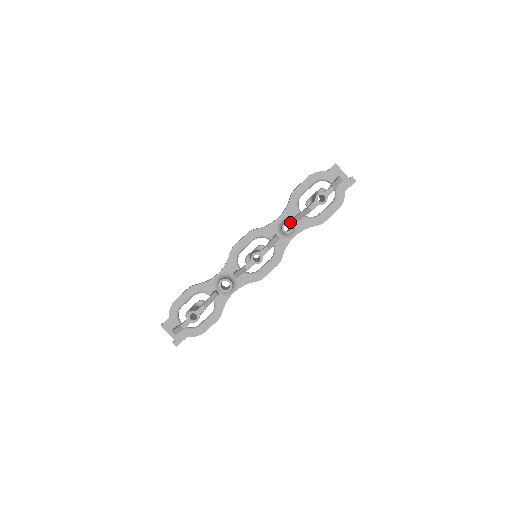
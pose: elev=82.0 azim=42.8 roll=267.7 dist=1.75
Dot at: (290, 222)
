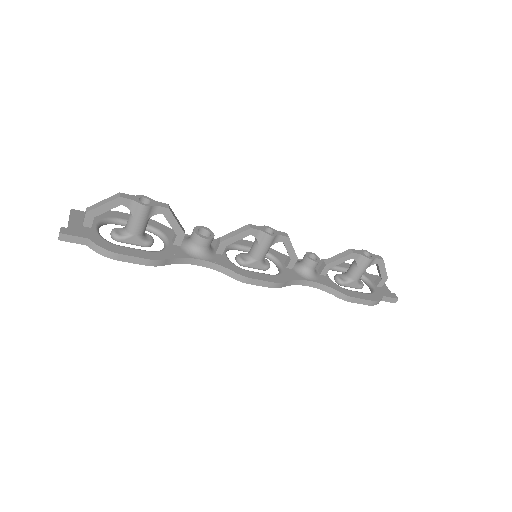
Dot at: occluded
